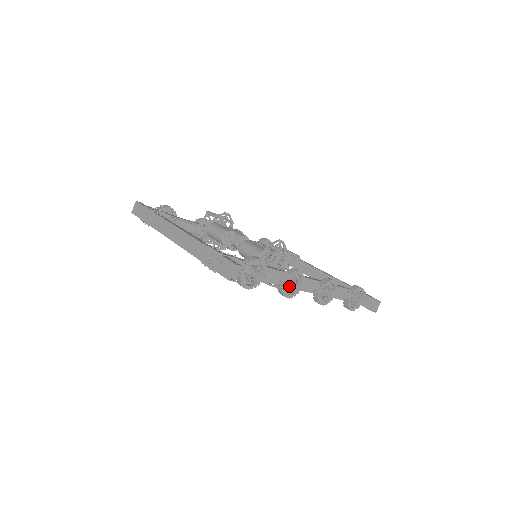
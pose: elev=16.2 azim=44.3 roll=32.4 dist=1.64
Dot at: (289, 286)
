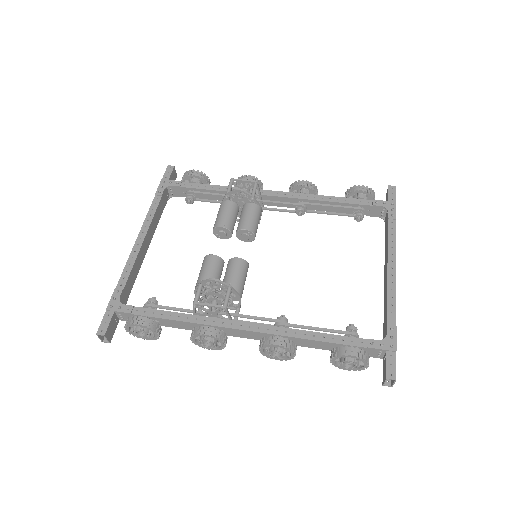
Dot at: (200, 343)
